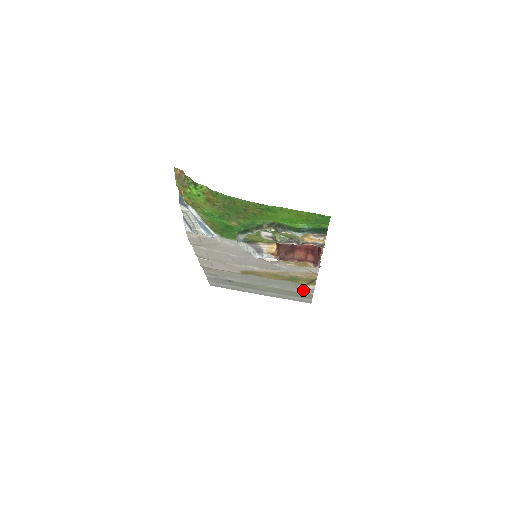
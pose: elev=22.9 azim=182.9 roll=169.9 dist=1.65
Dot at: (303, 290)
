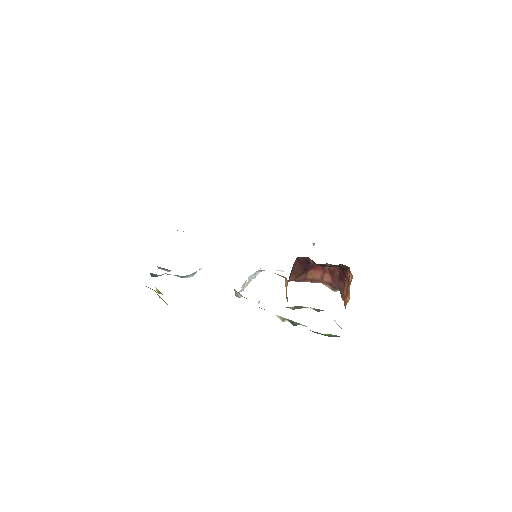
Dot at: occluded
